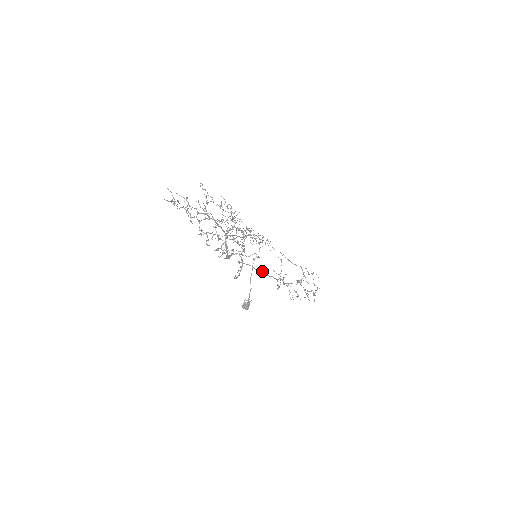
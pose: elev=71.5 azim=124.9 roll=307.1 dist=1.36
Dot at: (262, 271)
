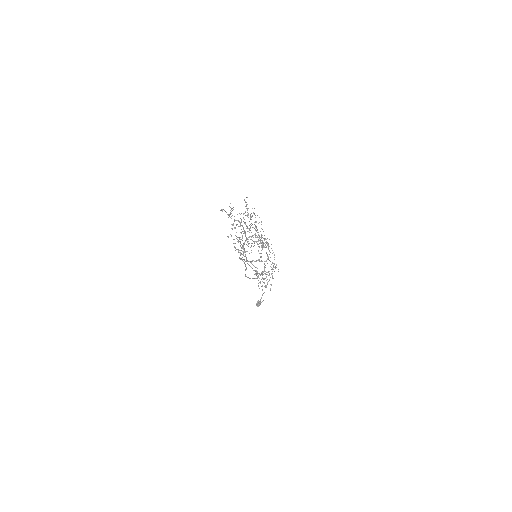
Dot at: (250, 266)
